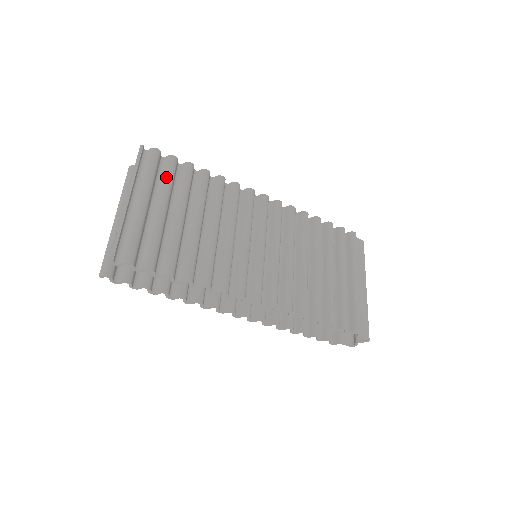
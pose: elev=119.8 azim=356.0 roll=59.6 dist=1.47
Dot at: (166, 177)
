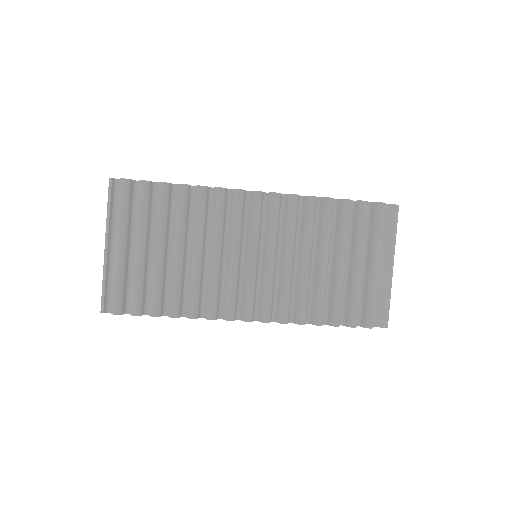
Dot at: (139, 210)
